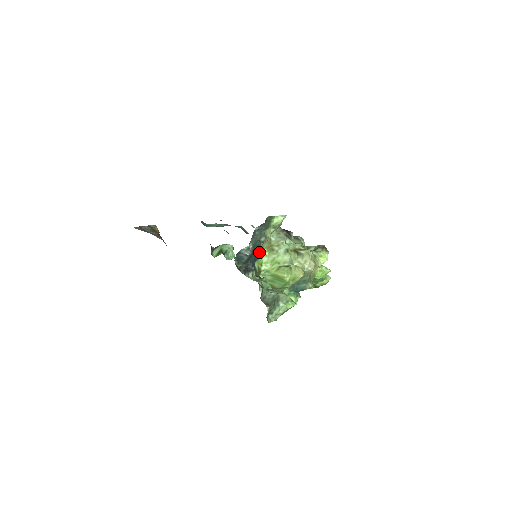
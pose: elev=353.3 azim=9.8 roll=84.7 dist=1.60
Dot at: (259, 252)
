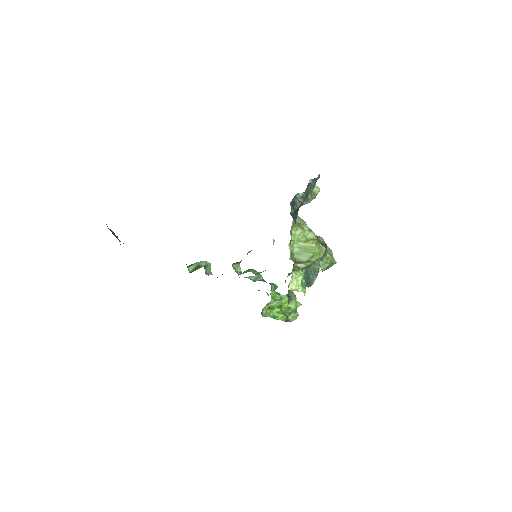
Dot at: occluded
